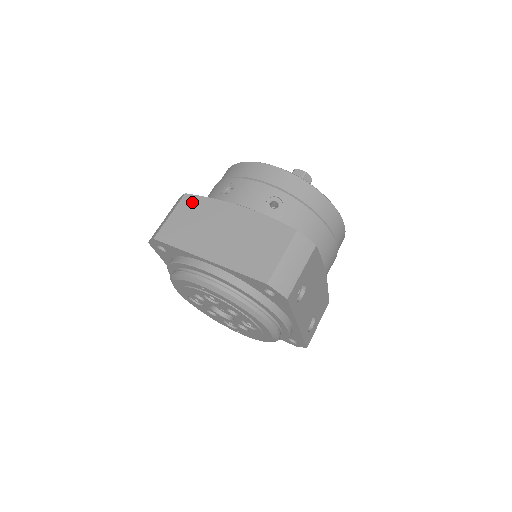
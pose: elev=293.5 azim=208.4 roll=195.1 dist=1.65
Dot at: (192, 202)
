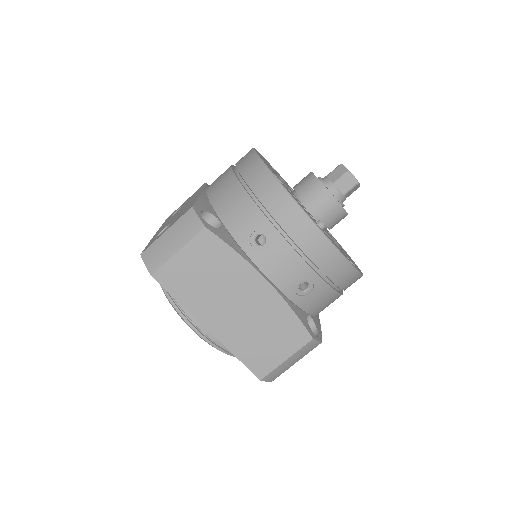
Dot at: (211, 246)
